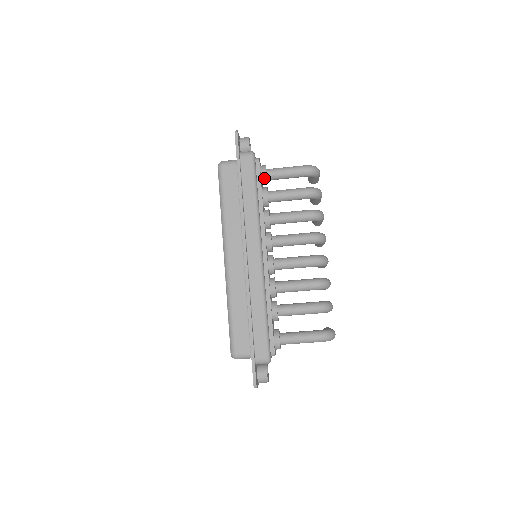
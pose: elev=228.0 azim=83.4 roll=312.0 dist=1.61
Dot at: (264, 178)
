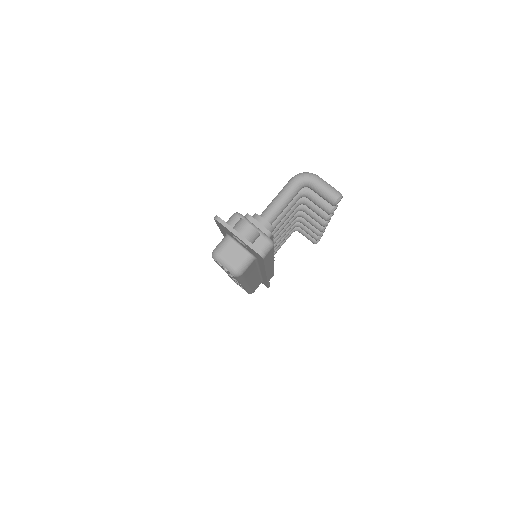
Dot at: occluded
